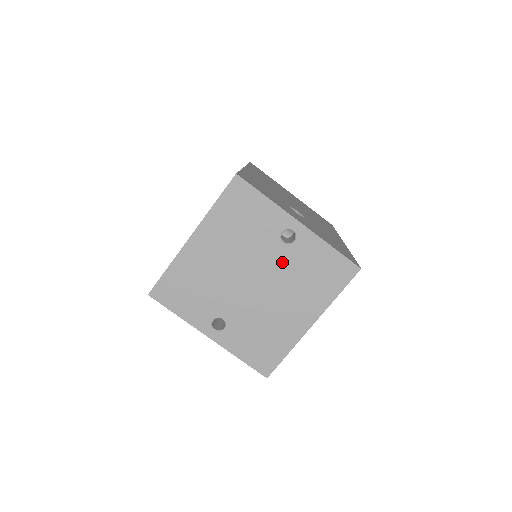
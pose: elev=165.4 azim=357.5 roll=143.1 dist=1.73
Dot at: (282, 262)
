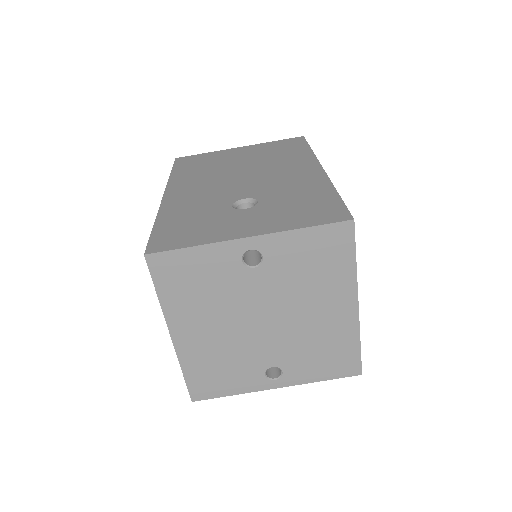
Dot at: (271, 283)
